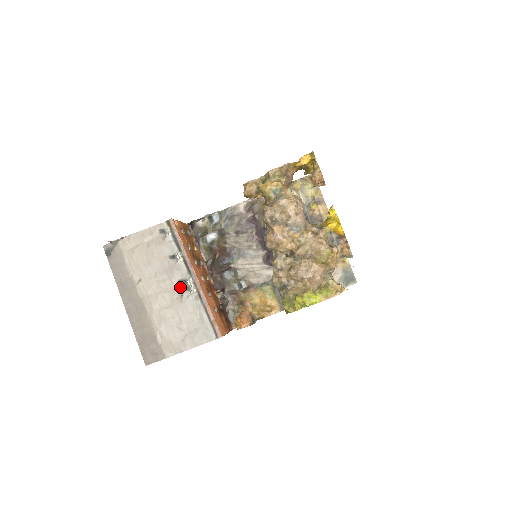
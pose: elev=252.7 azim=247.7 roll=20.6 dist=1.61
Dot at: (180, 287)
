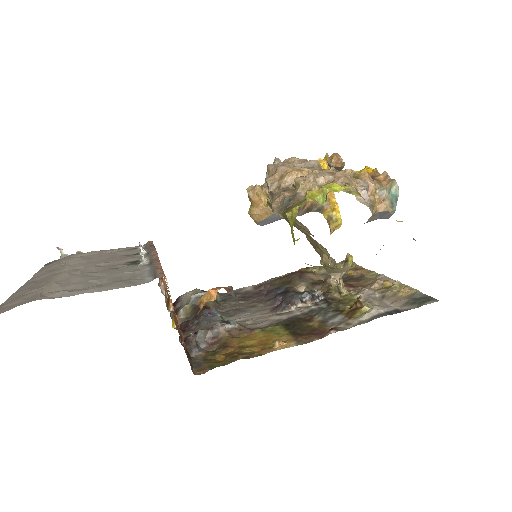
Dot at: (126, 264)
